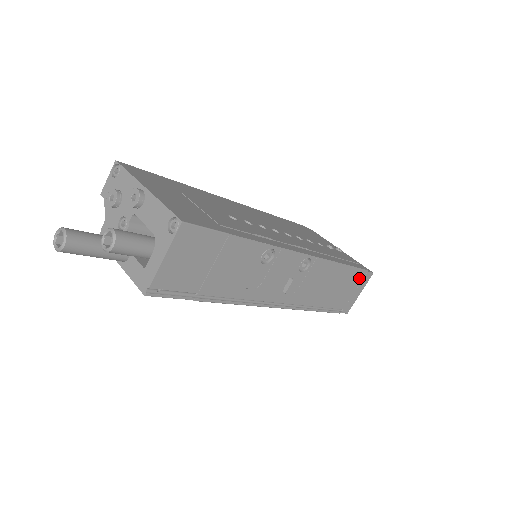
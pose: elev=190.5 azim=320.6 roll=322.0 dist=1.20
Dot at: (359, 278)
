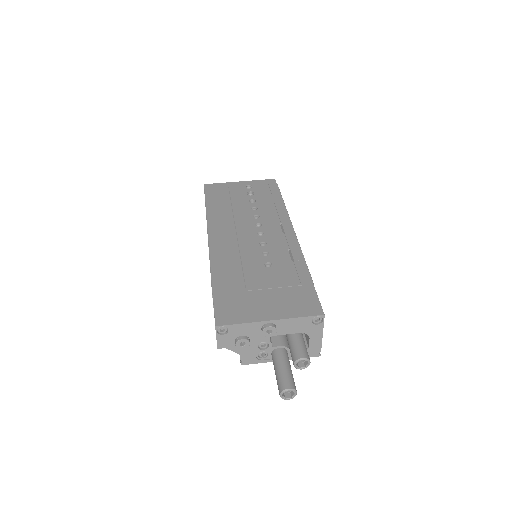
Dot at: occluded
